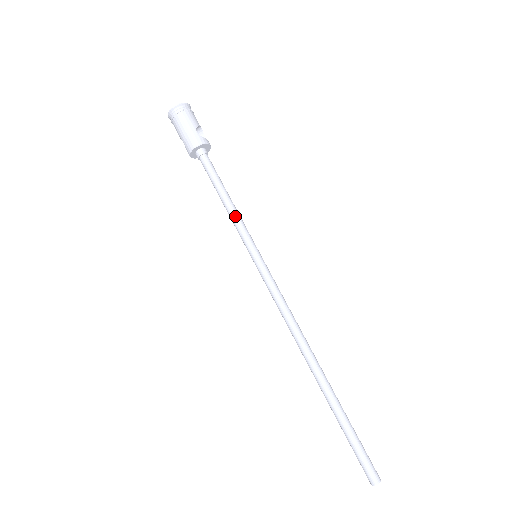
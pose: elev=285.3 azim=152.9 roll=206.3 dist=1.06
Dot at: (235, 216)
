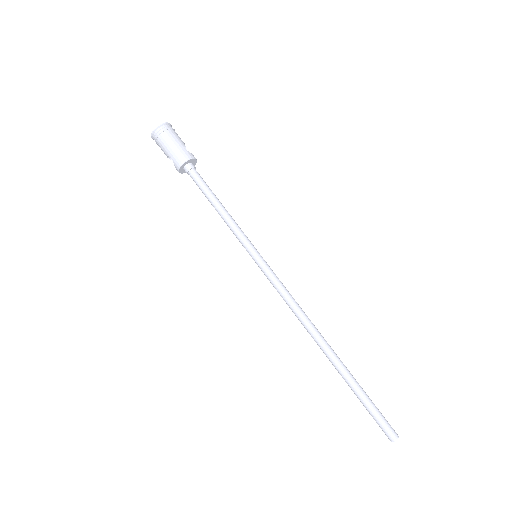
Dot at: (232, 221)
